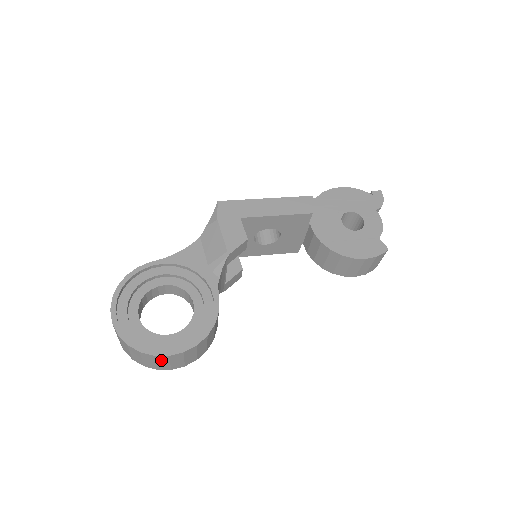
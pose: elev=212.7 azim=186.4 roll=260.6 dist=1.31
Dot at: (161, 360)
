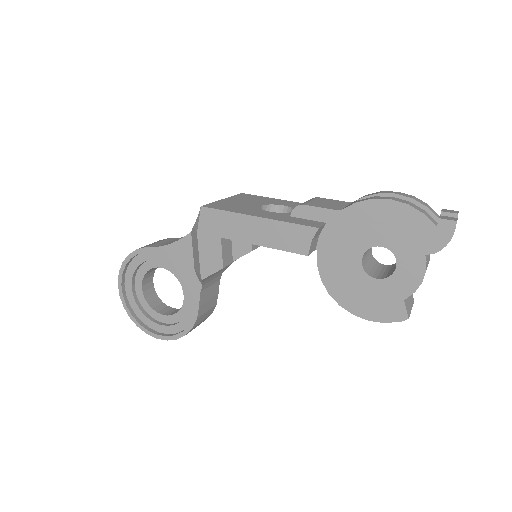
Dot at: occluded
